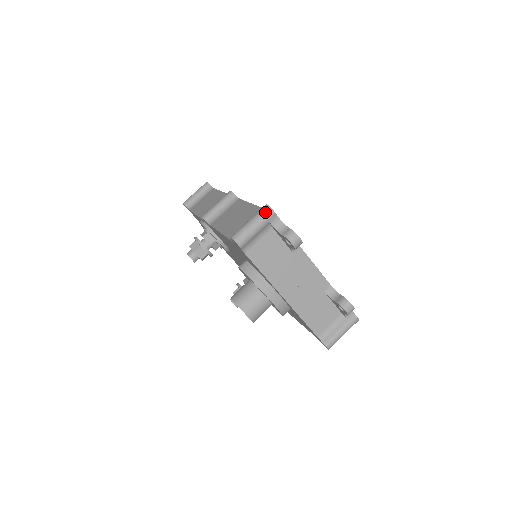
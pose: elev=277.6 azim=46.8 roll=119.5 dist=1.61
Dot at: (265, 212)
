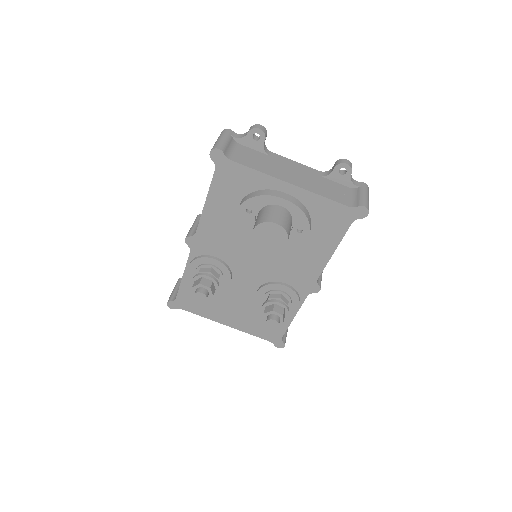
Dot at: (223, 132)
